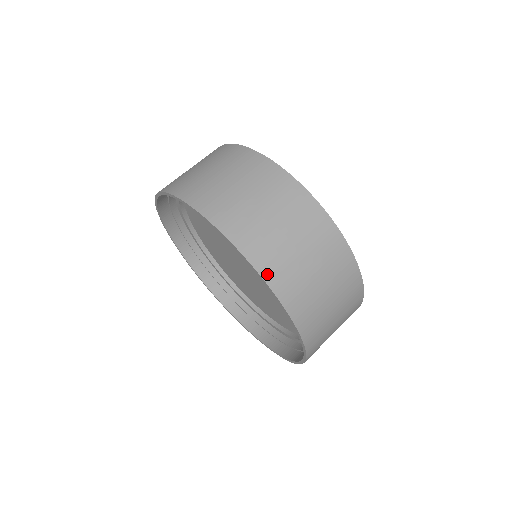
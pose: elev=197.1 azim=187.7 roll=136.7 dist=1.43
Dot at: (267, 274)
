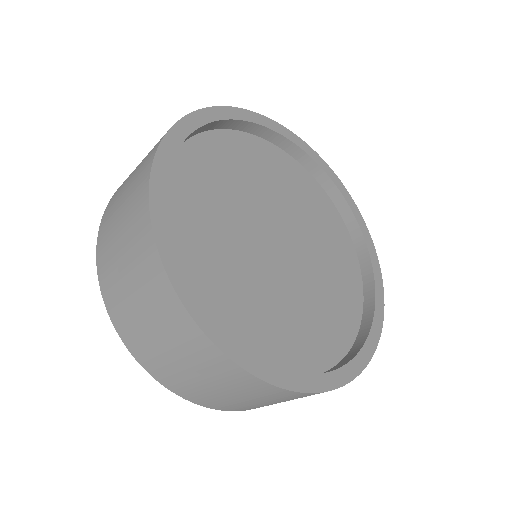
Dot at: (145, 365)
